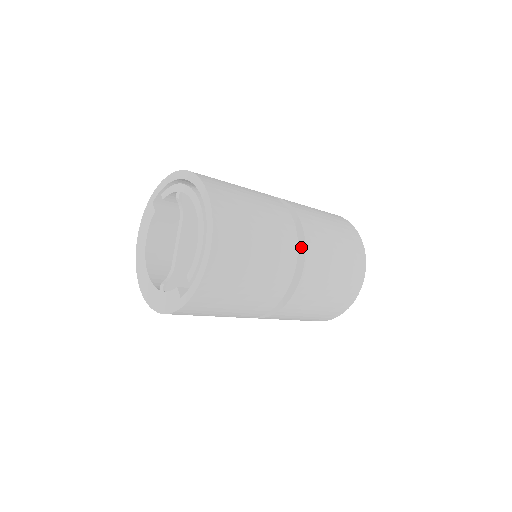
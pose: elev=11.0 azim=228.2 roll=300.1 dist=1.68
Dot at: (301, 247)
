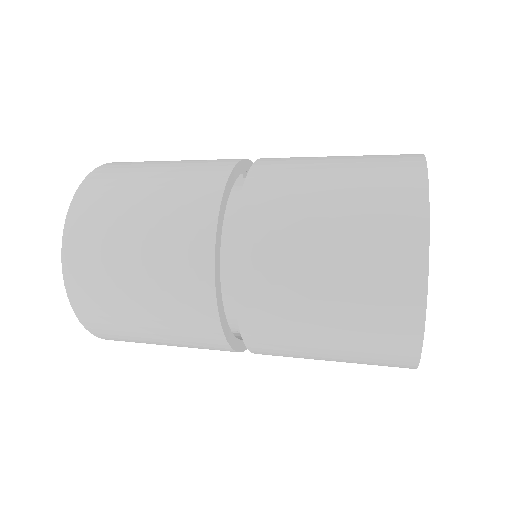
Dot at: occluded
